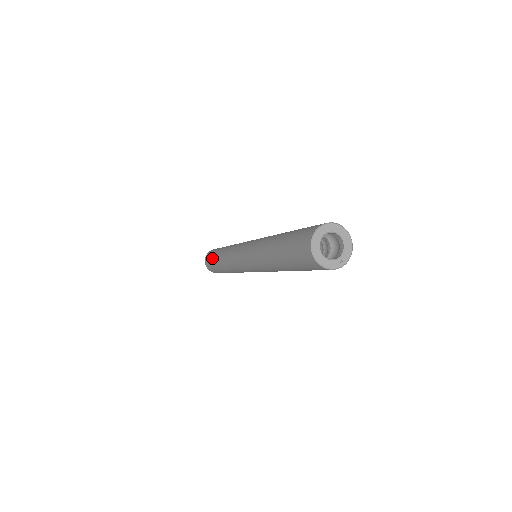
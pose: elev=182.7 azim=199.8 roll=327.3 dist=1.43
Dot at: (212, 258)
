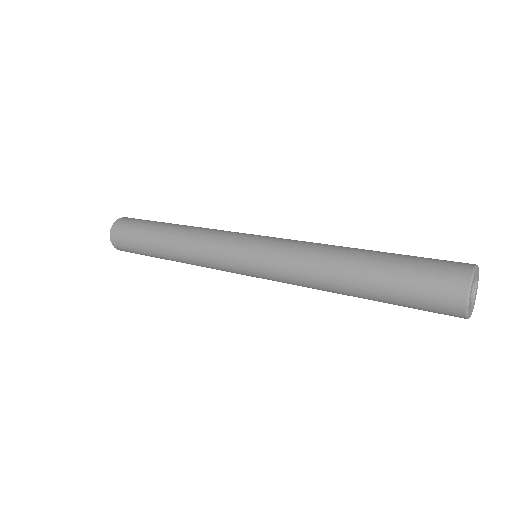
Dot at: (142, 227)
